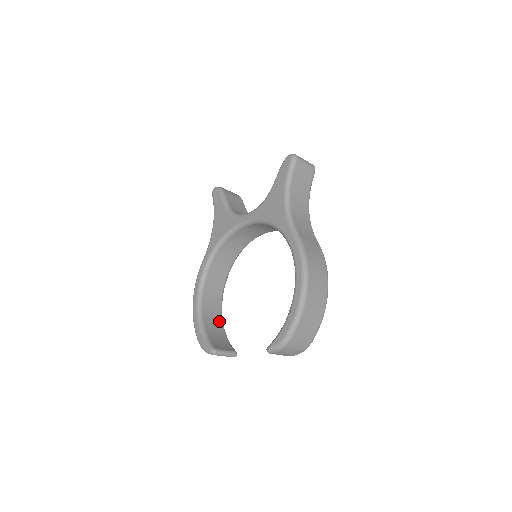
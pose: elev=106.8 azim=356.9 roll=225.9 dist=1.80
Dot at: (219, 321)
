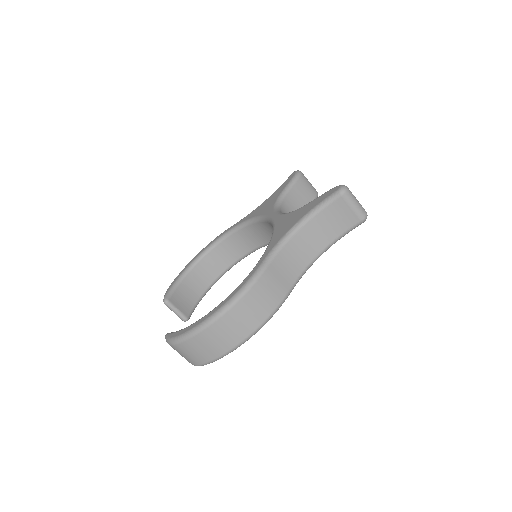
Dot at: (206, 284)
